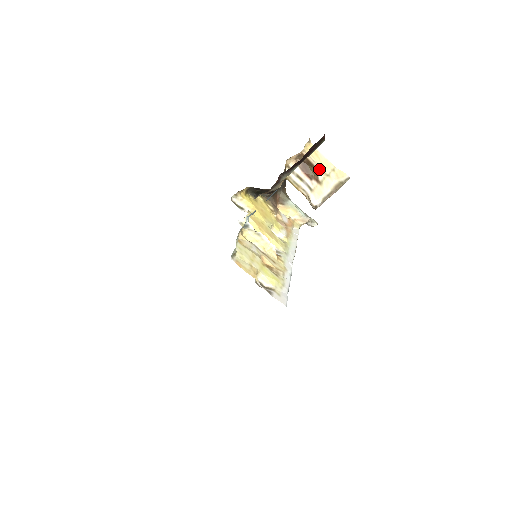
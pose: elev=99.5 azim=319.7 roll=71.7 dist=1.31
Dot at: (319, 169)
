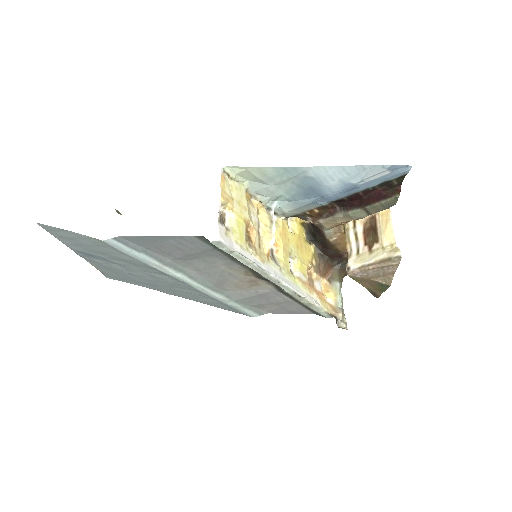
Dot at: (379, 237)
